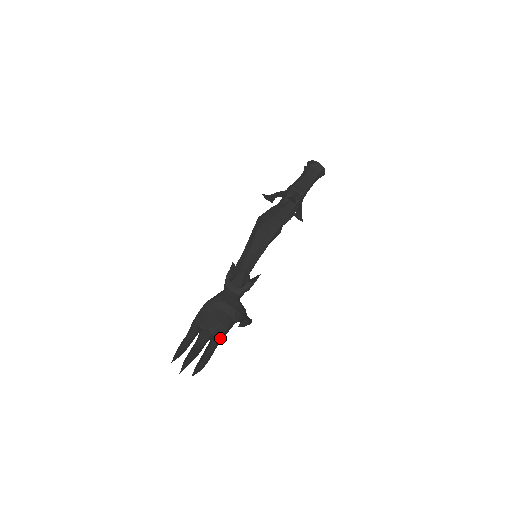
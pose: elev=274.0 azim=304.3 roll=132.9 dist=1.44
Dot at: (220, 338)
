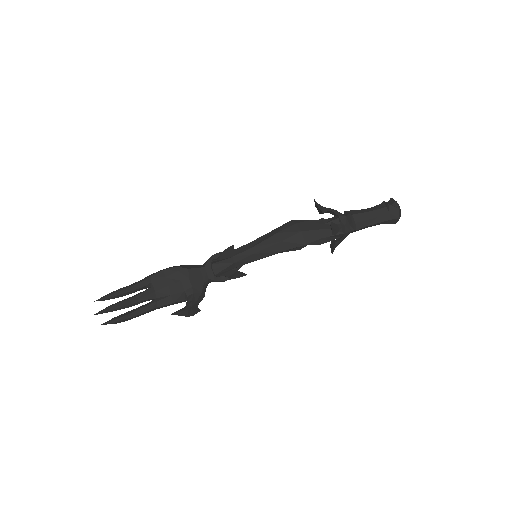
Dot at: (160, 306)
